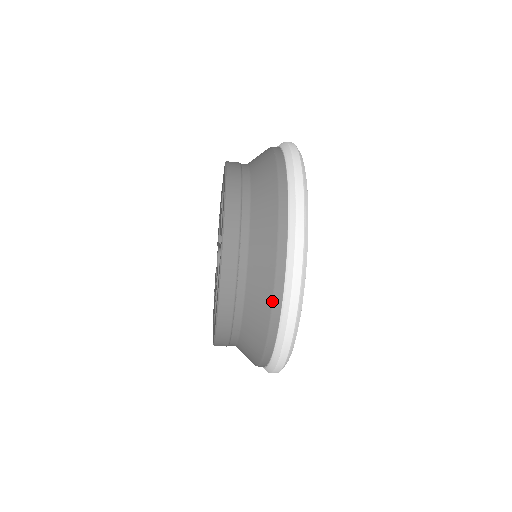
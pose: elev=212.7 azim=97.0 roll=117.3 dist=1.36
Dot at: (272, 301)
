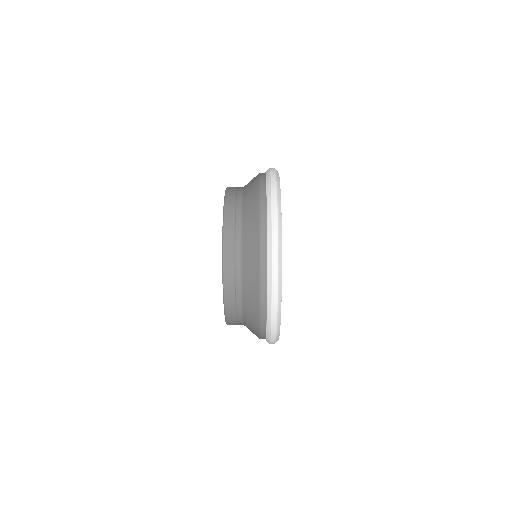
Dot at: (260, 332)
